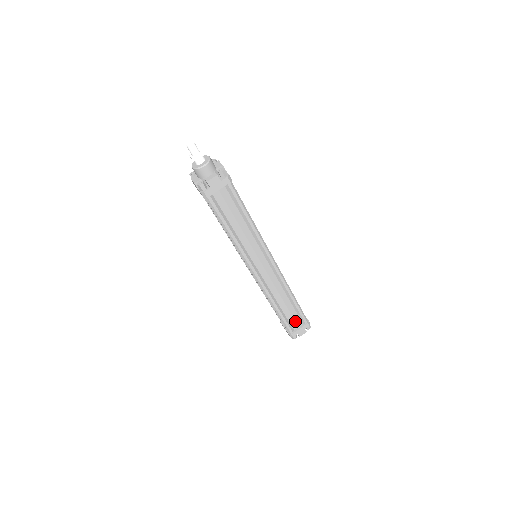
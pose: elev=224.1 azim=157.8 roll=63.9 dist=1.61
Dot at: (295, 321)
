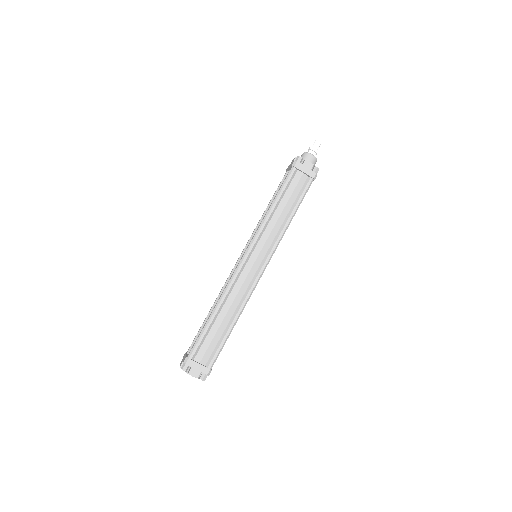
Dot at: (206, 350)
